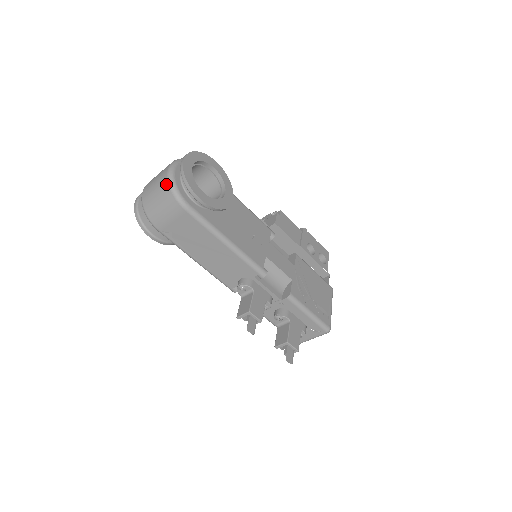
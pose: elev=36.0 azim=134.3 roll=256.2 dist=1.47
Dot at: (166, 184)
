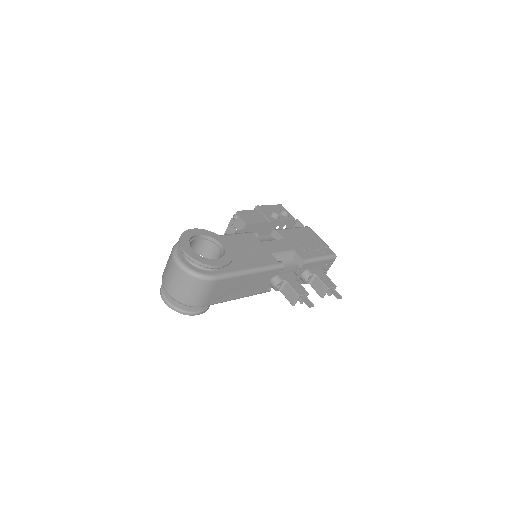
Dot at: (189, 277)
